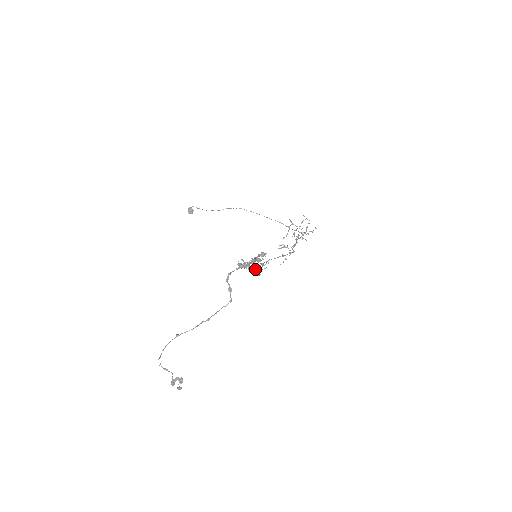
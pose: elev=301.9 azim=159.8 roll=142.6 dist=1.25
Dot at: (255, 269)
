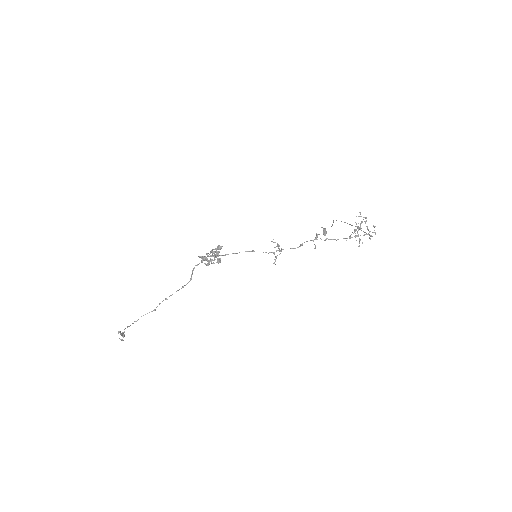
Dot at: occluded
